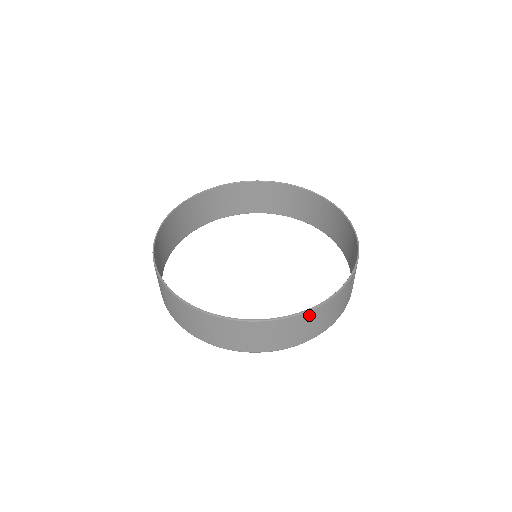
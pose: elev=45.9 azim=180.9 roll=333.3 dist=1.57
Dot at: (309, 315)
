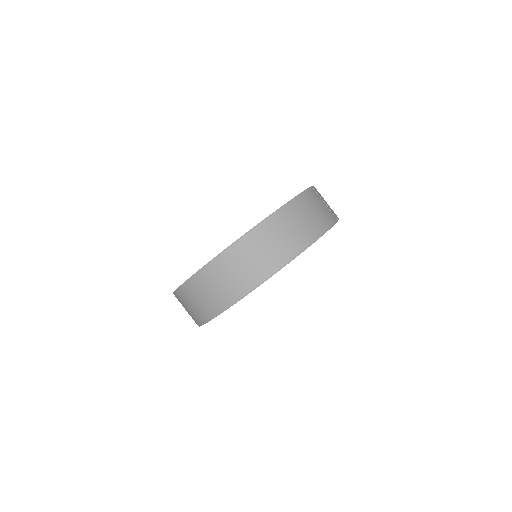
Dot at: (288, 211)
